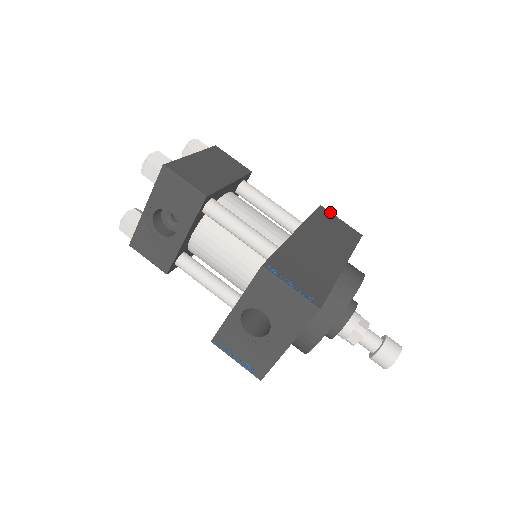
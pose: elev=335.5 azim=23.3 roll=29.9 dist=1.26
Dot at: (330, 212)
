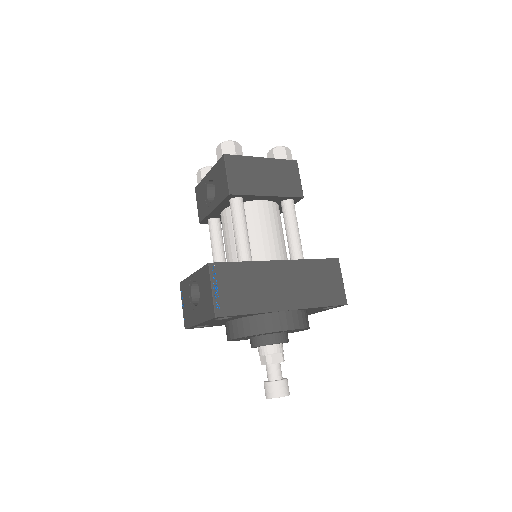
Dot at: (340, 269)
